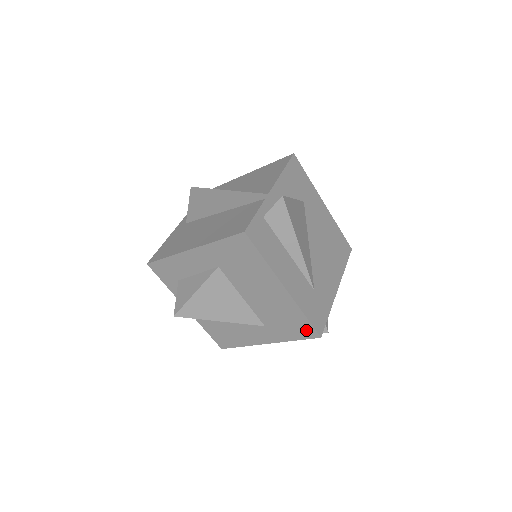
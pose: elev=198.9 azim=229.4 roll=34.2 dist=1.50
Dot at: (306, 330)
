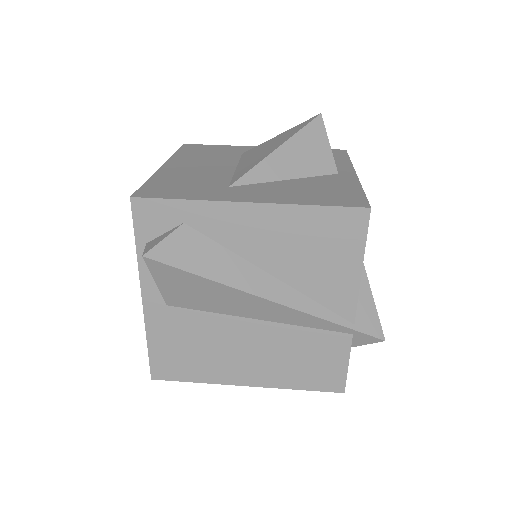
Dot at: occluded
